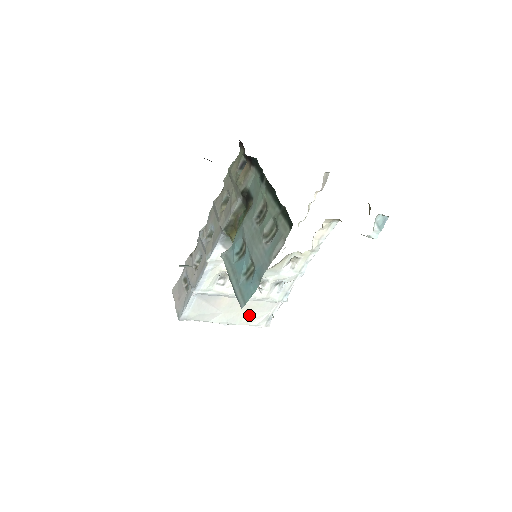
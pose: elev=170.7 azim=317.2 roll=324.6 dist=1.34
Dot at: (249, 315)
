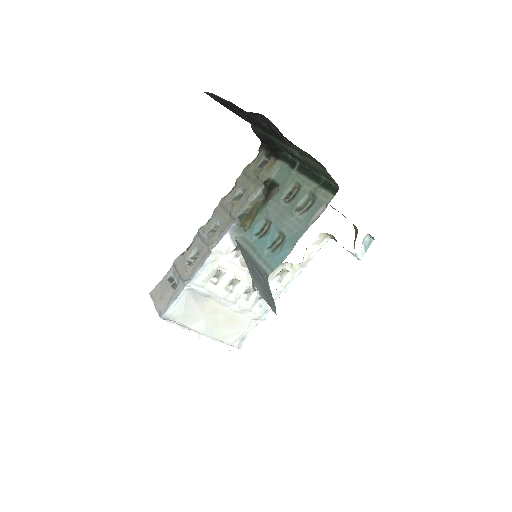
Dot at: (227, 329)
